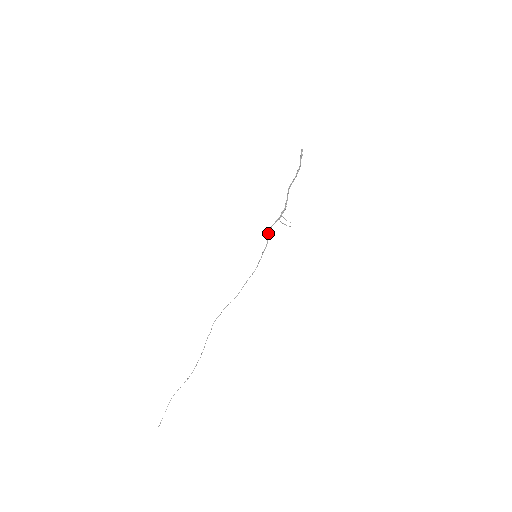
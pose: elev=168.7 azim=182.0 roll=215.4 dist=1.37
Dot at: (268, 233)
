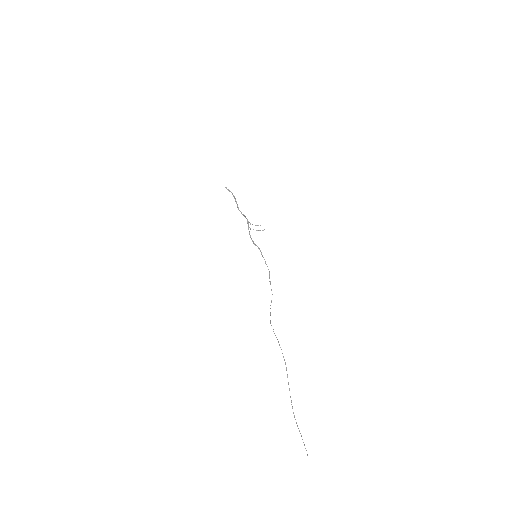
Dot at: (252, 241)
